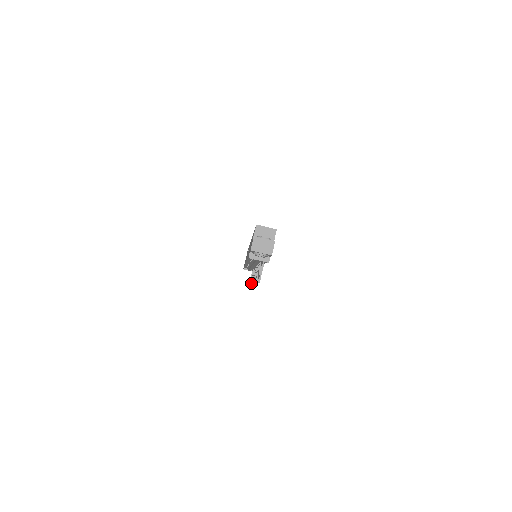
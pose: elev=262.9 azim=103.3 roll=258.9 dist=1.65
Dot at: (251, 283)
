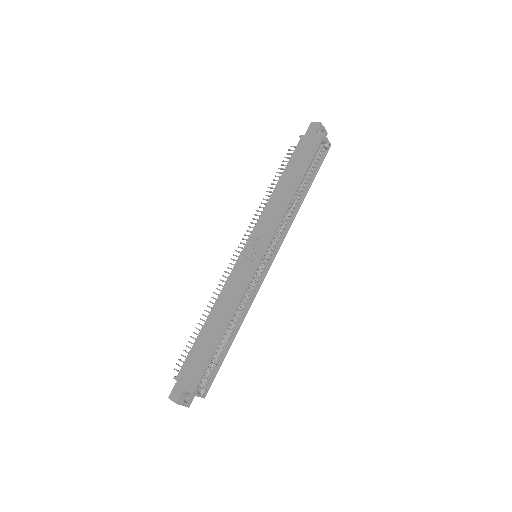
Dot at: (263, 199)
